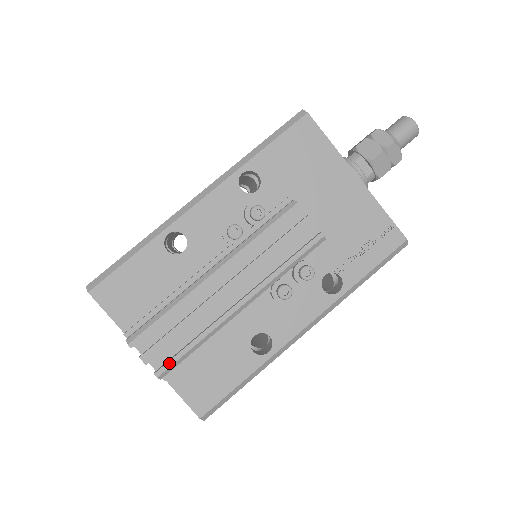
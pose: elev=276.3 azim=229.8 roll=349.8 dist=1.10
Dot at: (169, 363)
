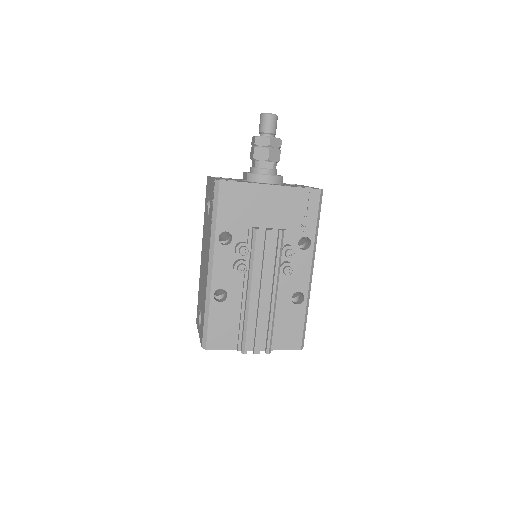
Dot at: (268, 345)
